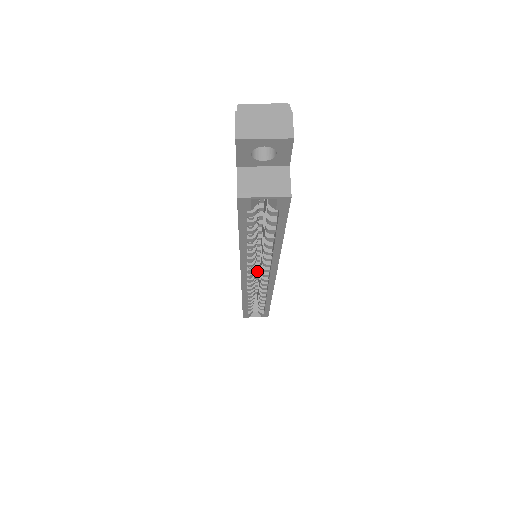
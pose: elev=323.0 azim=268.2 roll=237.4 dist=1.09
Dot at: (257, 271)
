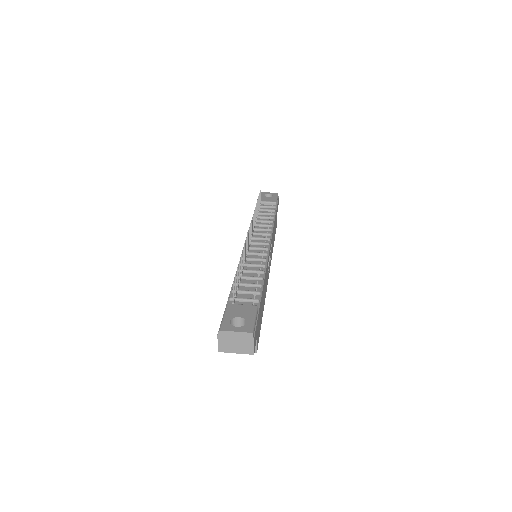
Dot at: occluded
